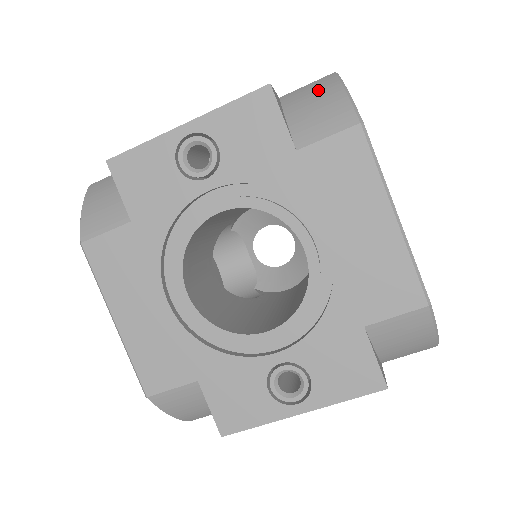
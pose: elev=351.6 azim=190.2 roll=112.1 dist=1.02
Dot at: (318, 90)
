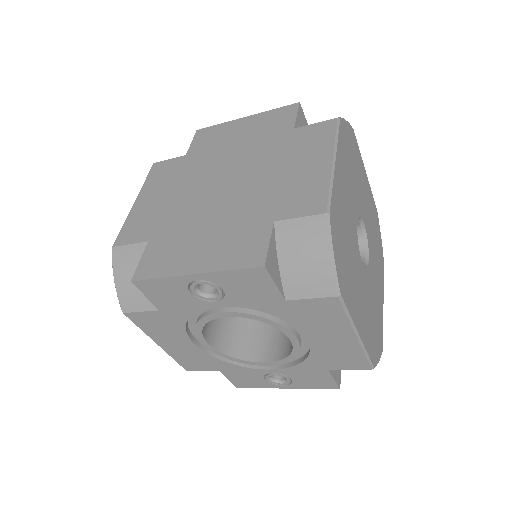
Dot at: (308, 239)
